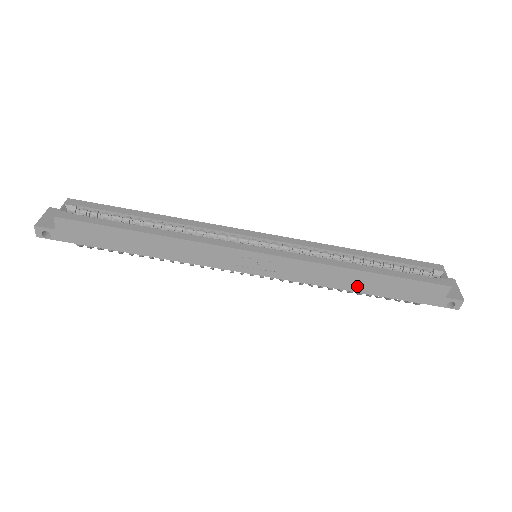
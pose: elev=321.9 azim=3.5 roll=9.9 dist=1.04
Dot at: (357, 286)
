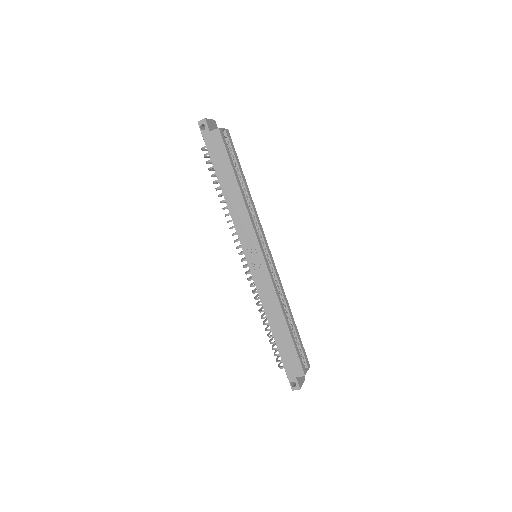
Dot at: (274, 323)
